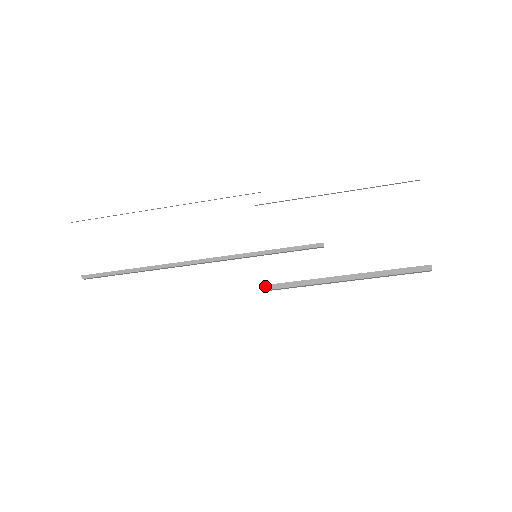
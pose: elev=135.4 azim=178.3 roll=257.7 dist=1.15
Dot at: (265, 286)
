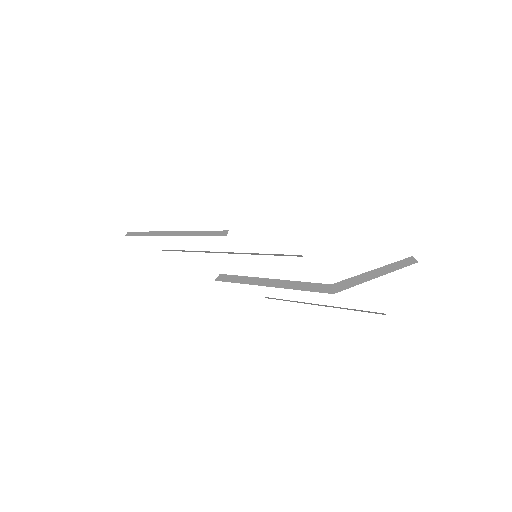
Dot at: occluded
